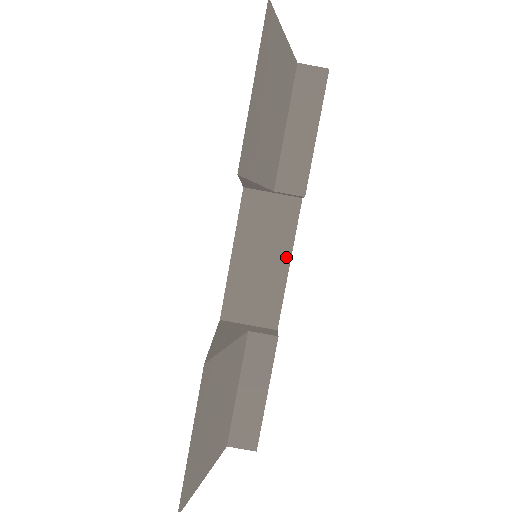
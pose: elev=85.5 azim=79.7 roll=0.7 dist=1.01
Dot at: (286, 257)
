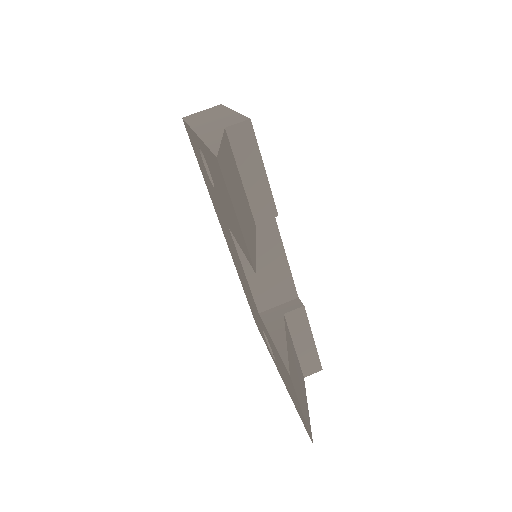
Dot at: (281, 253)
